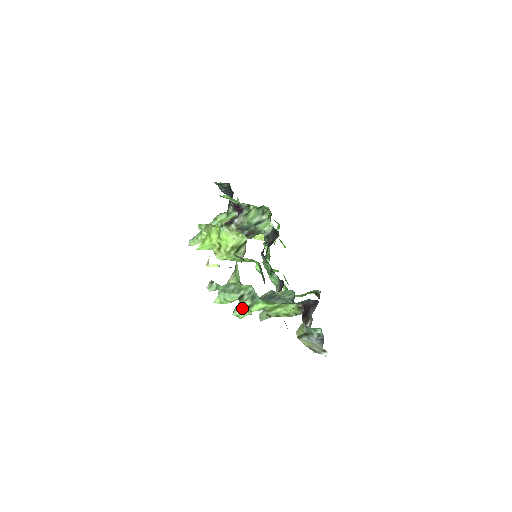
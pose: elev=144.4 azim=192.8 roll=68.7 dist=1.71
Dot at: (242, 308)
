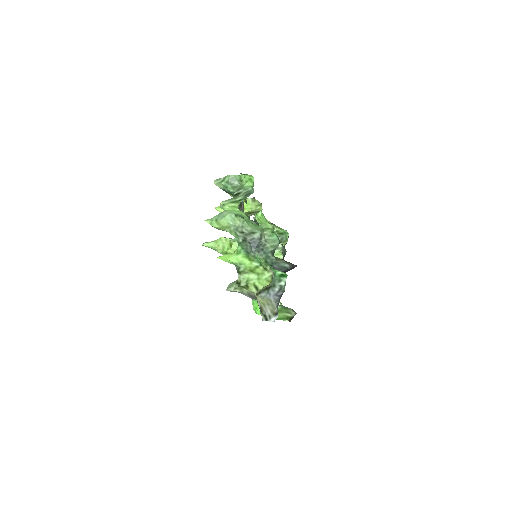
Dot at: (232, 200)
